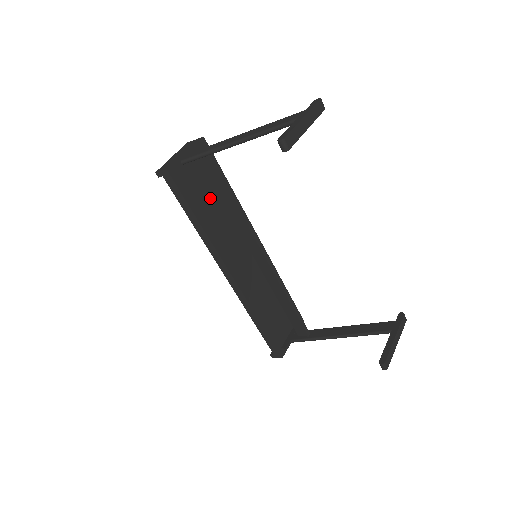
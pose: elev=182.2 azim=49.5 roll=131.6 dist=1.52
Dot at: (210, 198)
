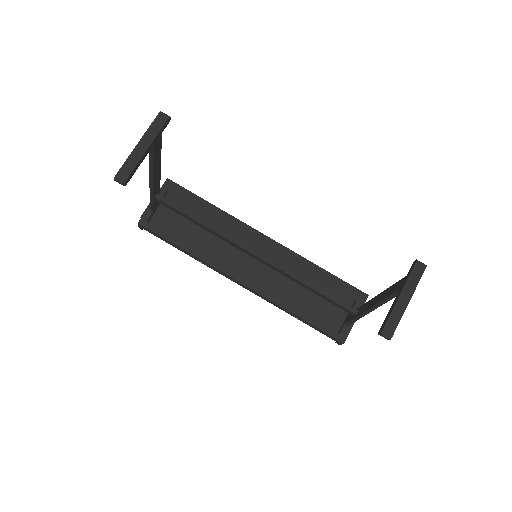
Dot at: (191, 225)
